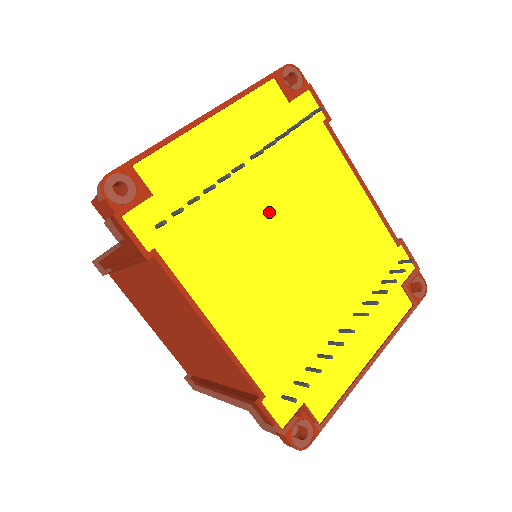
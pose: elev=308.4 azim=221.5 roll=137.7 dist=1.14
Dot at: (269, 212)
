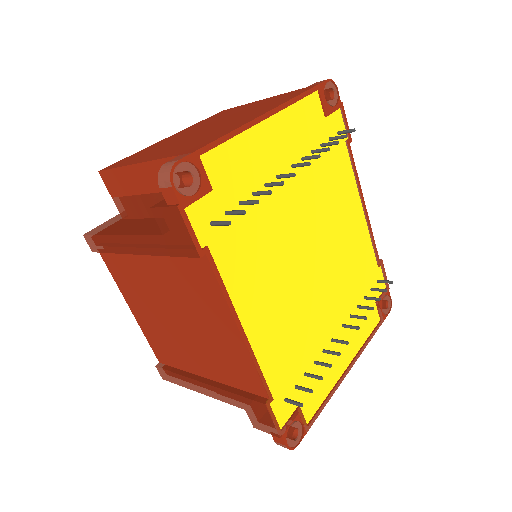
Dot at: (297, 222)
